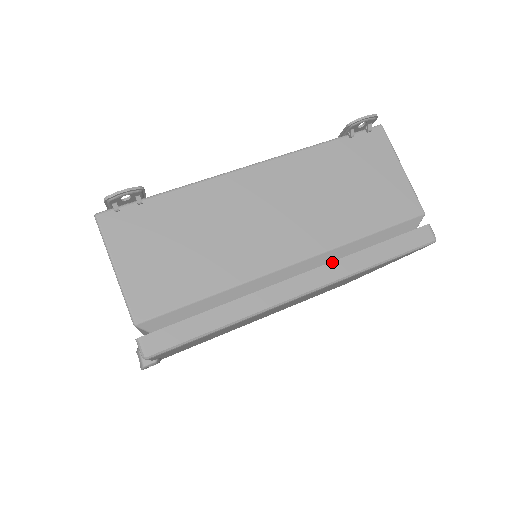
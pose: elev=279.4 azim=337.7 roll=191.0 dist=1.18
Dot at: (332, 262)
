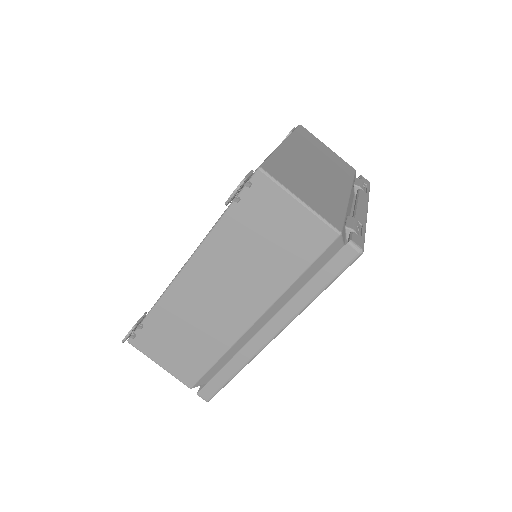
Dot at: (281, 310)
